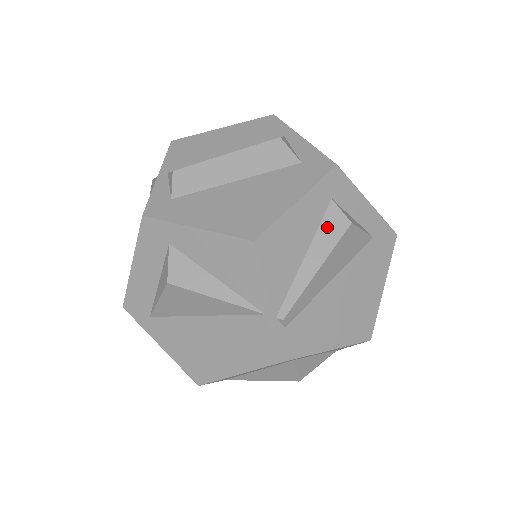
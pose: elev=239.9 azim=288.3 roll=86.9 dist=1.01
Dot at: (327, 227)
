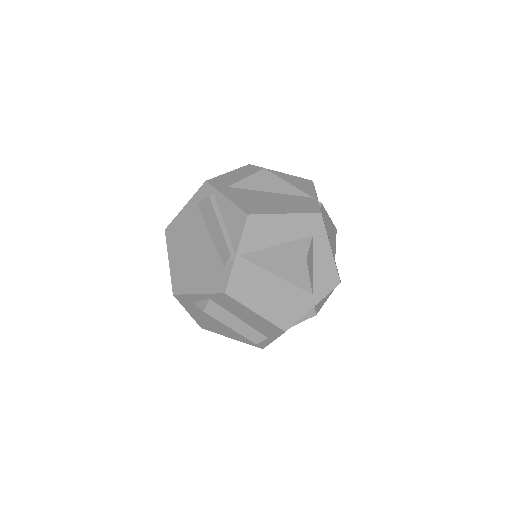
Dot at: occluded
